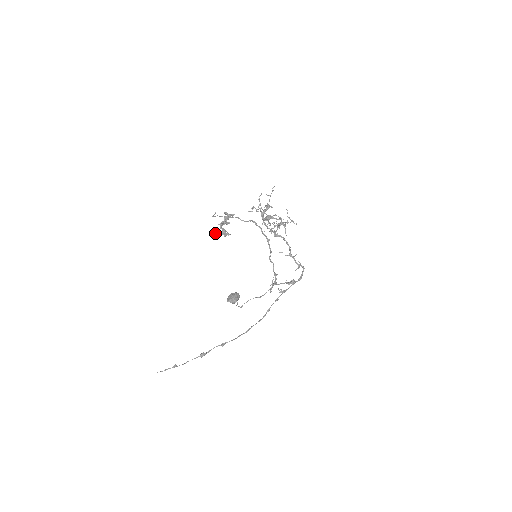
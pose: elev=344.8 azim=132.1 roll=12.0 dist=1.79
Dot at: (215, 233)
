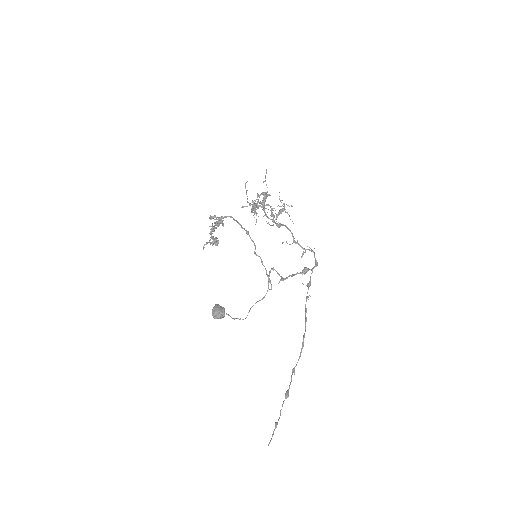
Dot at: occluded
